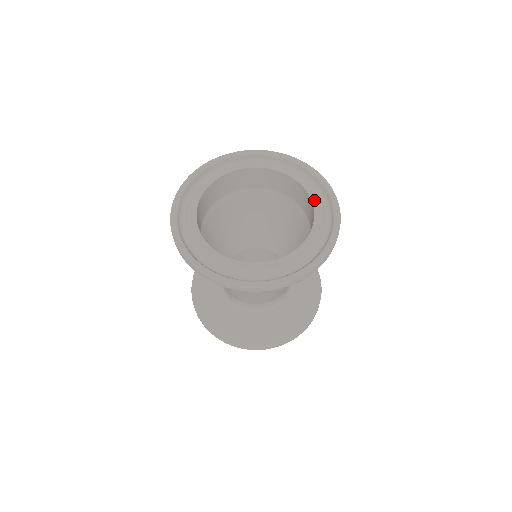
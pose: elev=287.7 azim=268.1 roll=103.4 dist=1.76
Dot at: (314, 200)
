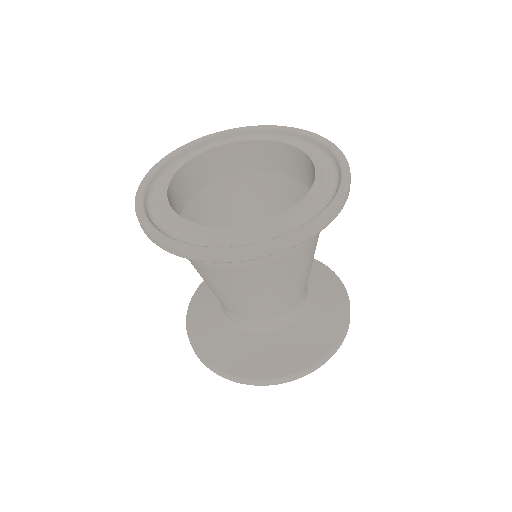
Dot at: (275, 139)
